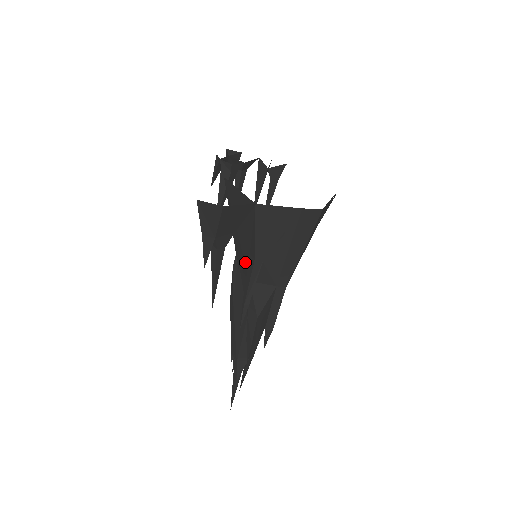
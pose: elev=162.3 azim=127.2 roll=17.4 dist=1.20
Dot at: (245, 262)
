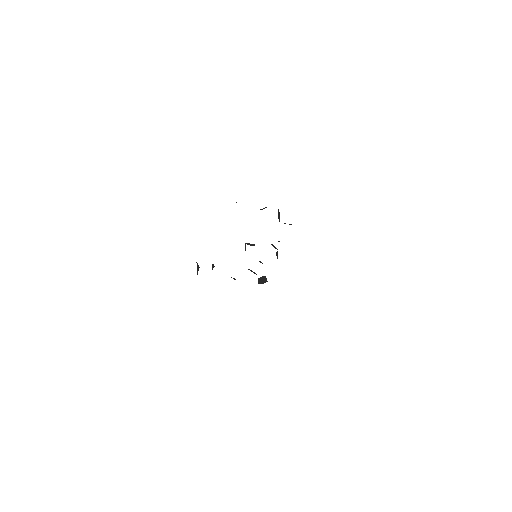
Dot at: occluded
